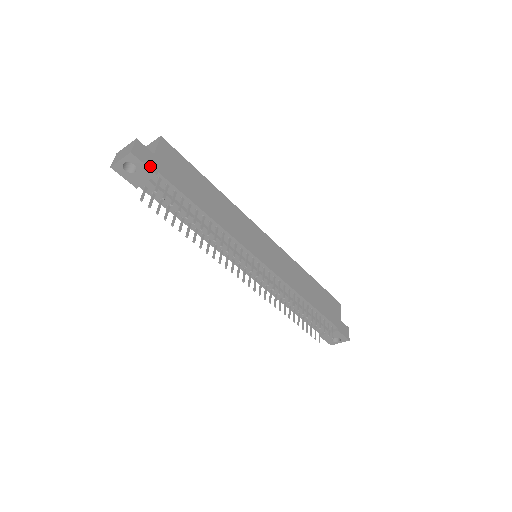
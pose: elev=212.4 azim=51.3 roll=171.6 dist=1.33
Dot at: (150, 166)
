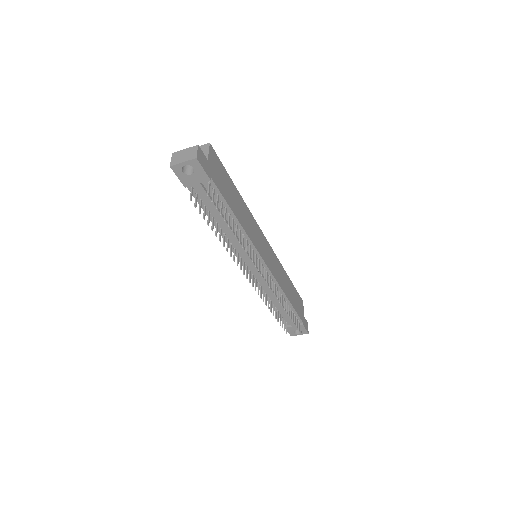
Dot at: (207, 171)
